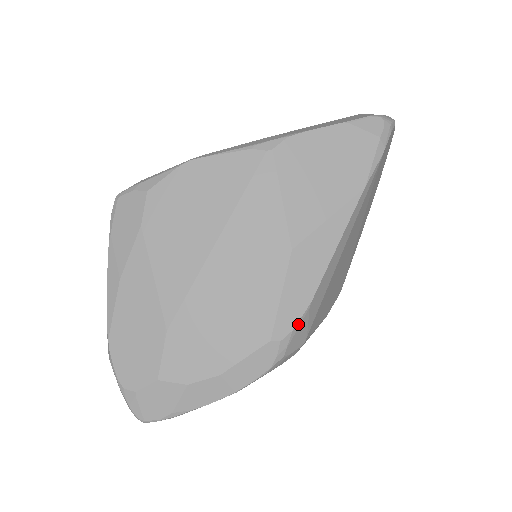
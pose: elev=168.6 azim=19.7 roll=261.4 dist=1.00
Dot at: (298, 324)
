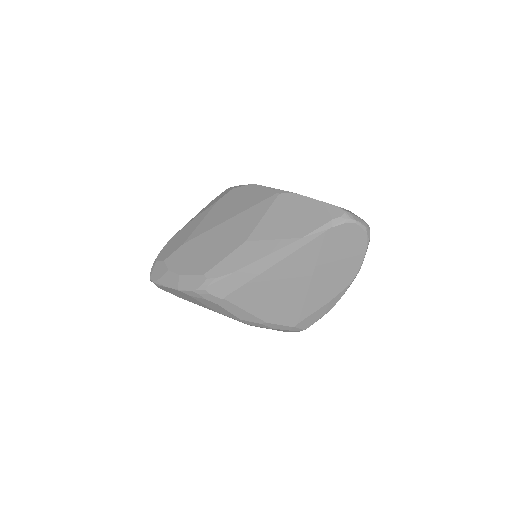
Dot at: (220, 278)
